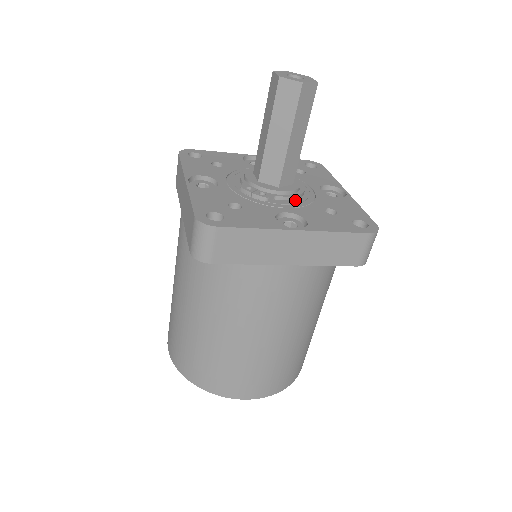
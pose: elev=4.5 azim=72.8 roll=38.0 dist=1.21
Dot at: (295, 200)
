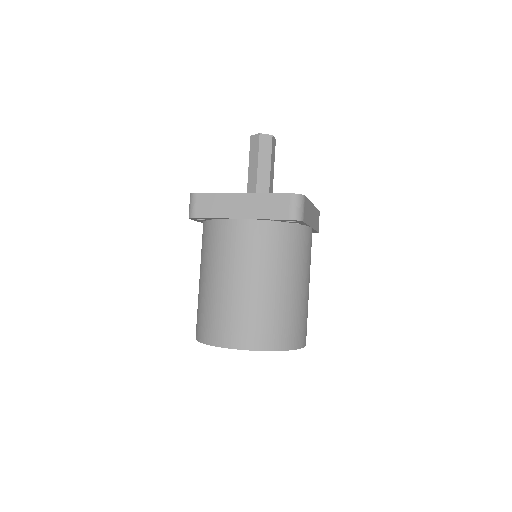
Dot at: occluded
